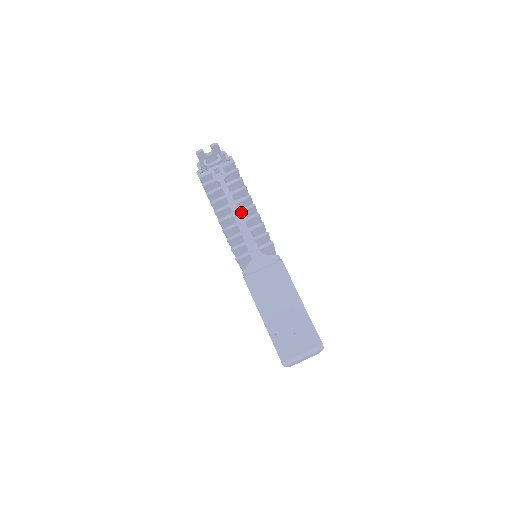
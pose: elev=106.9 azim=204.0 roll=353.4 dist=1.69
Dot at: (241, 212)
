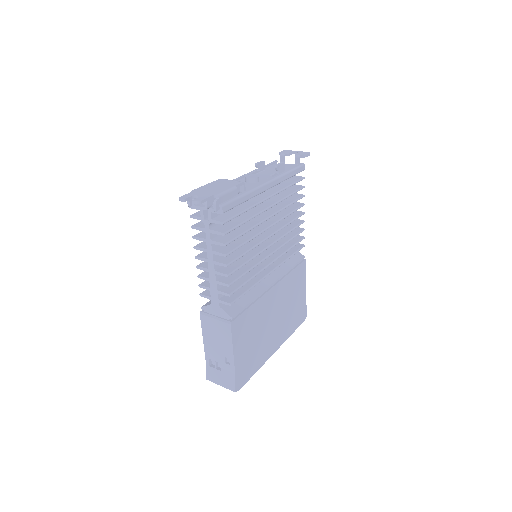
Dot at: (214, 264)
